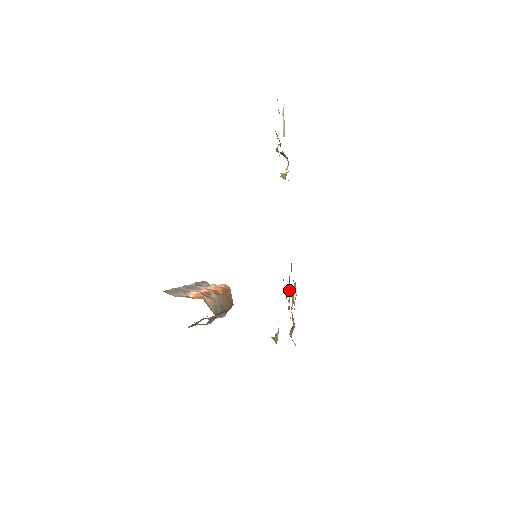
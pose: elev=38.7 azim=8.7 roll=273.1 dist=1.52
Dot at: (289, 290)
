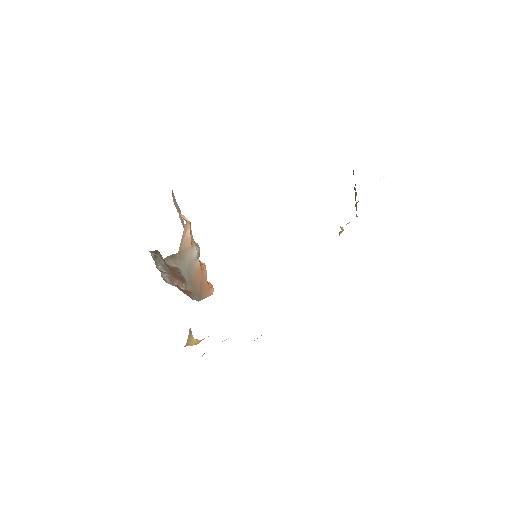
Dot at: occluded
